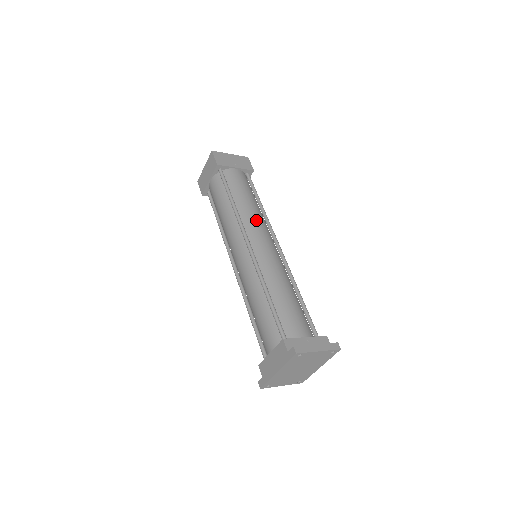
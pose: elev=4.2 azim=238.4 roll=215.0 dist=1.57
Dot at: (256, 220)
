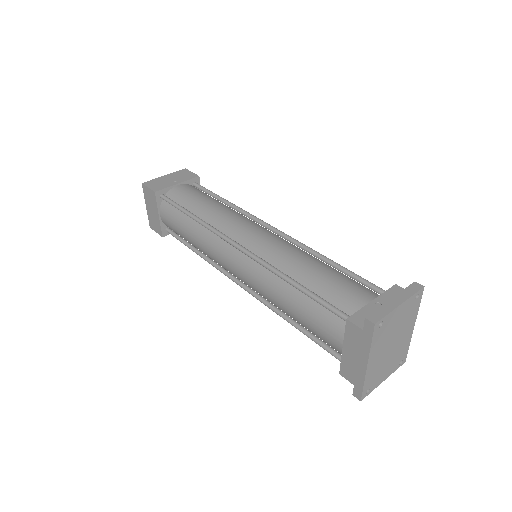
Dot at: (230, 218)
